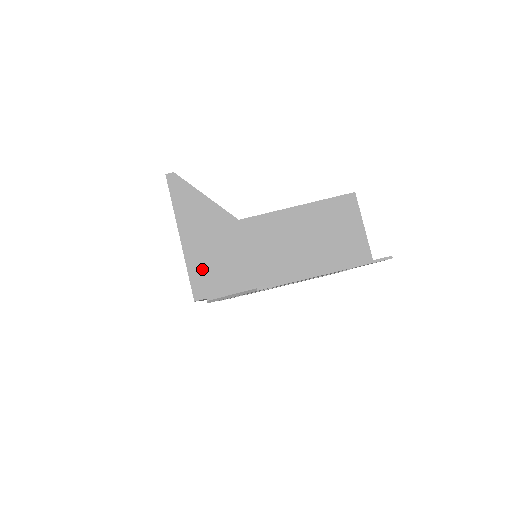
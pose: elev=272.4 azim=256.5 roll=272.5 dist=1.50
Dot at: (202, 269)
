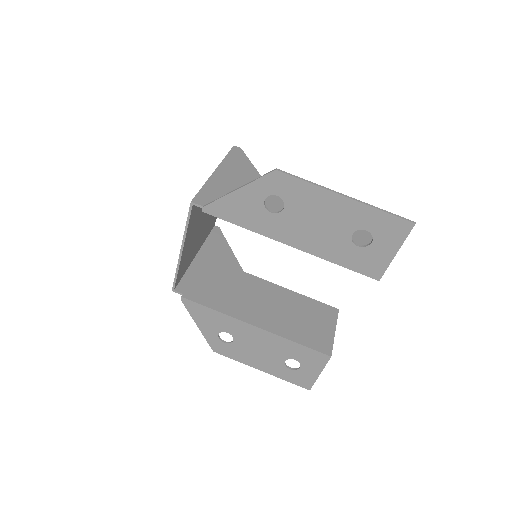
Dot at: (217, 192)
